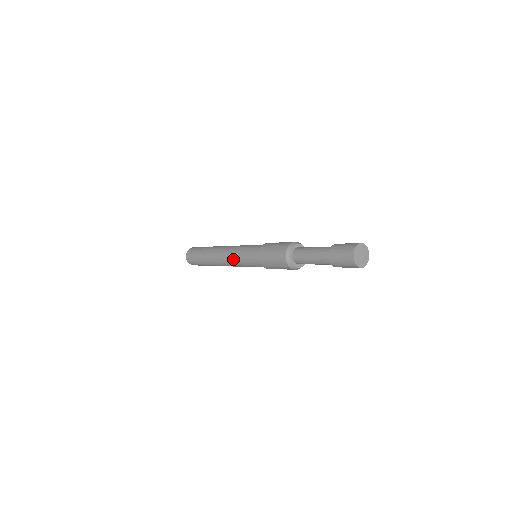
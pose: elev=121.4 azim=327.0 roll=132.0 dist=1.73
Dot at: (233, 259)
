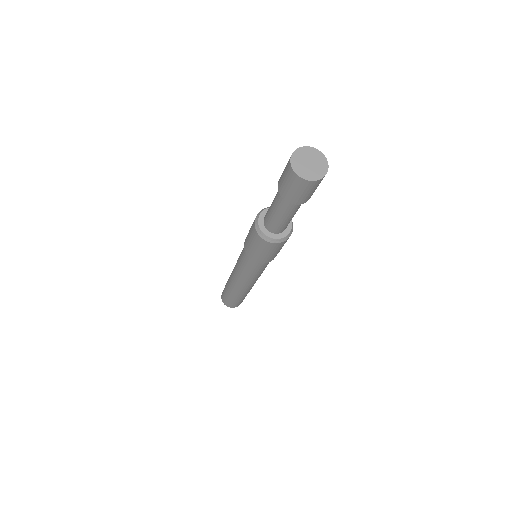
Dot at: (249, 280)
